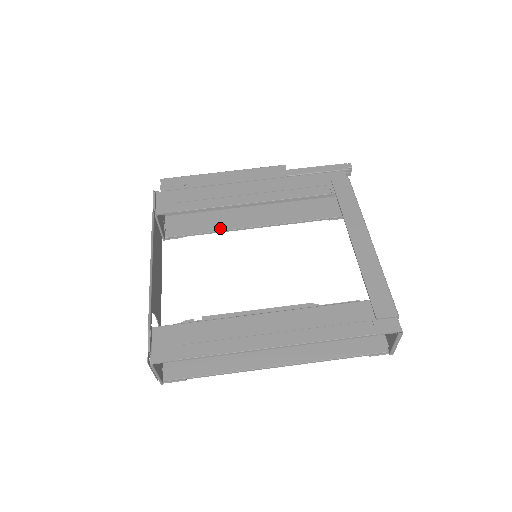
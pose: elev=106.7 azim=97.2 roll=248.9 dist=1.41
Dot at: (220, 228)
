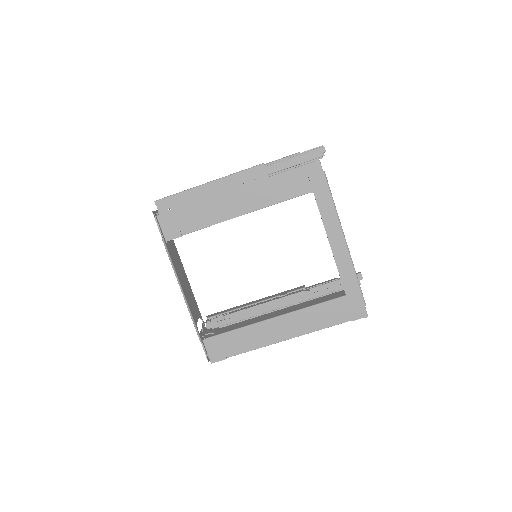
Dot at: occluded
